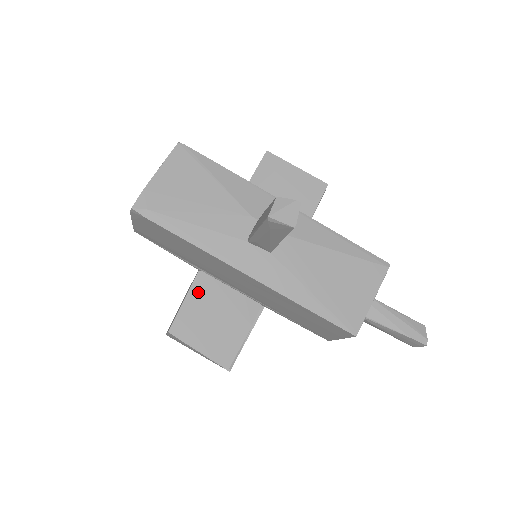
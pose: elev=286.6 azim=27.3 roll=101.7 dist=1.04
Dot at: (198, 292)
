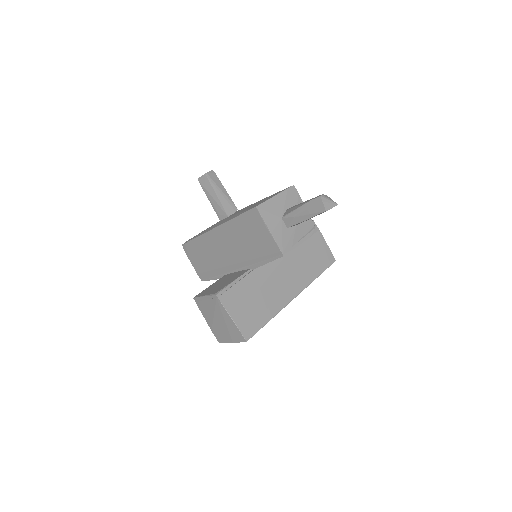
Dot at: (218, 281)
